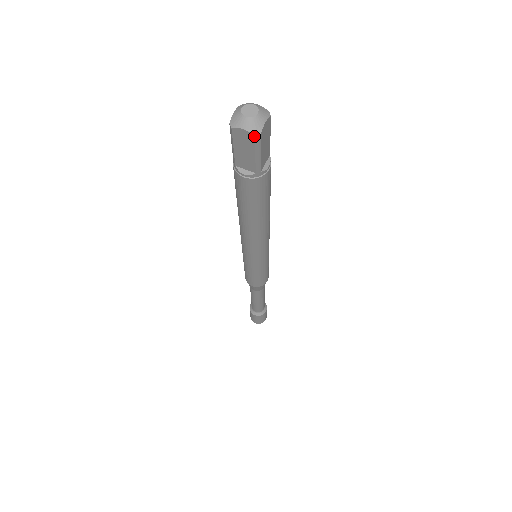
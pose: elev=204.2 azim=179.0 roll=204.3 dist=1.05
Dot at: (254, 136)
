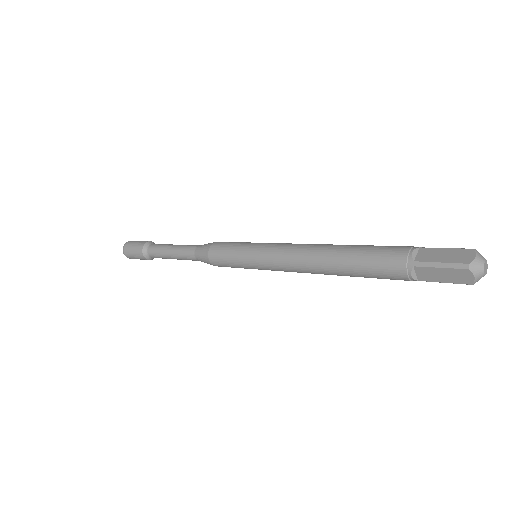
Dot at: (472, 284)
